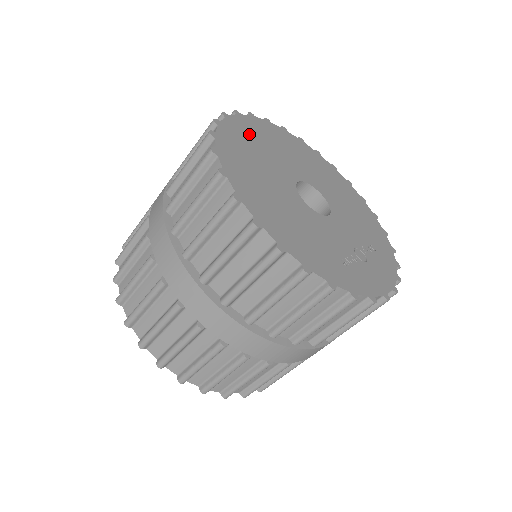
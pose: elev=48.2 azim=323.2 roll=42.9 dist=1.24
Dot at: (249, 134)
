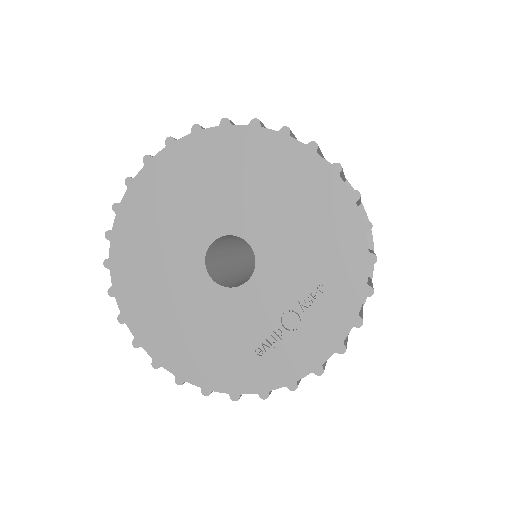
Dot at: (144, 214)
